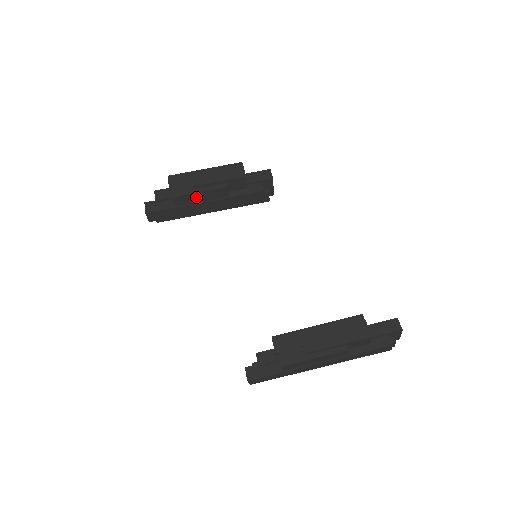
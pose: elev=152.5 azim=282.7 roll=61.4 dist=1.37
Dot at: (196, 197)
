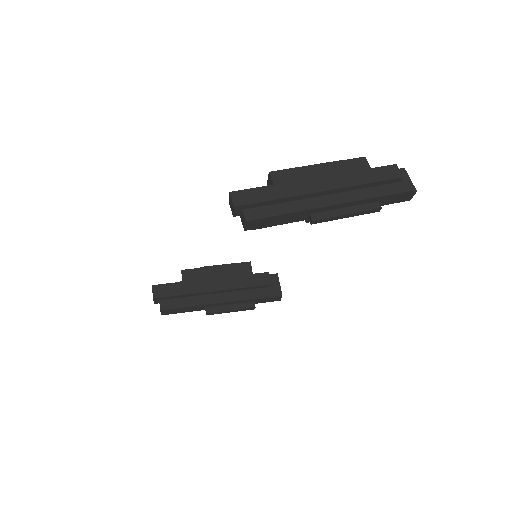
Dot at: (203, 273)
